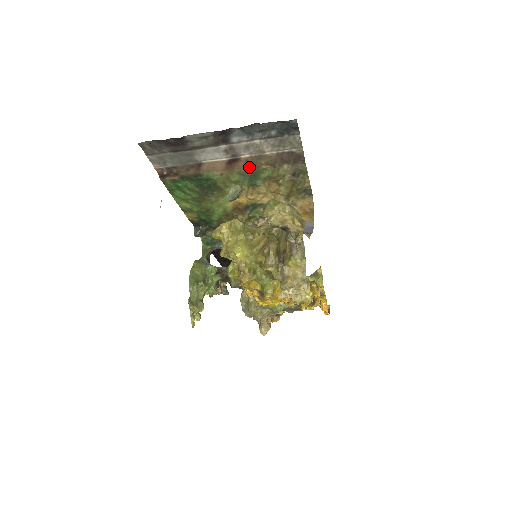
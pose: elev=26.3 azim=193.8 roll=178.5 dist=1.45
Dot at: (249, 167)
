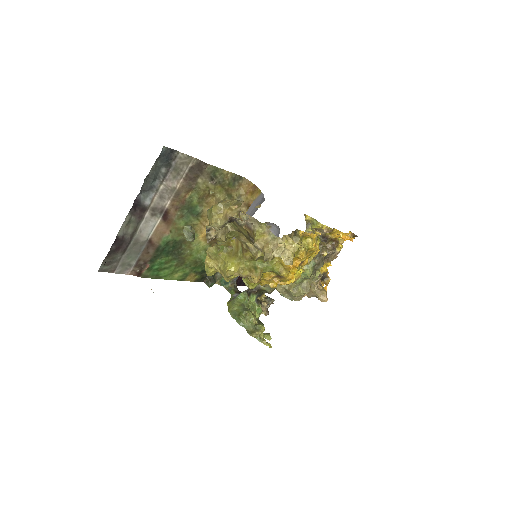
Dot at: (180, 207)
